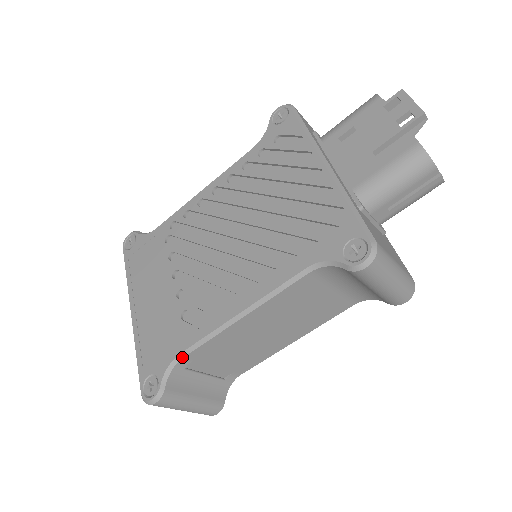
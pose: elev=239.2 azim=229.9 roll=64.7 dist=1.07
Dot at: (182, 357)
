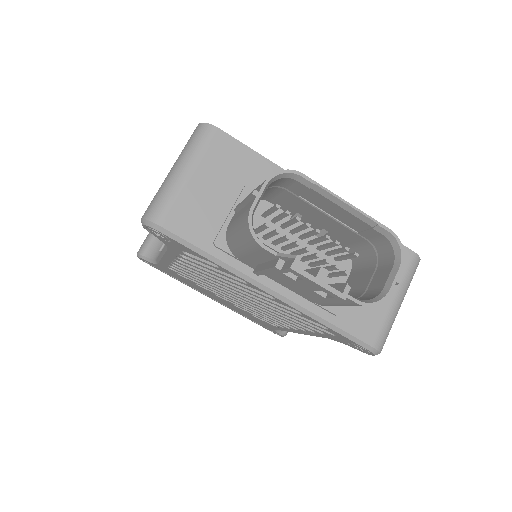
Dot at: occluded
